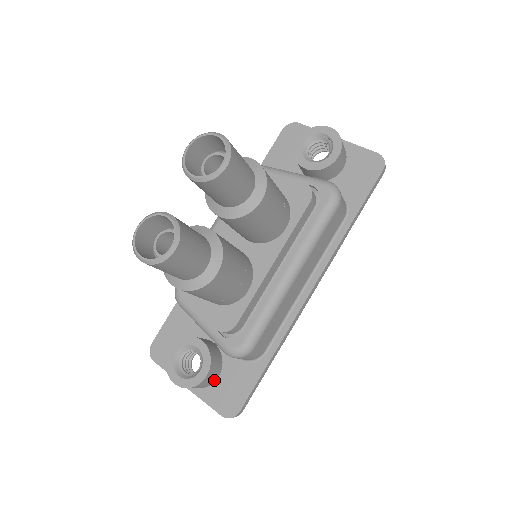
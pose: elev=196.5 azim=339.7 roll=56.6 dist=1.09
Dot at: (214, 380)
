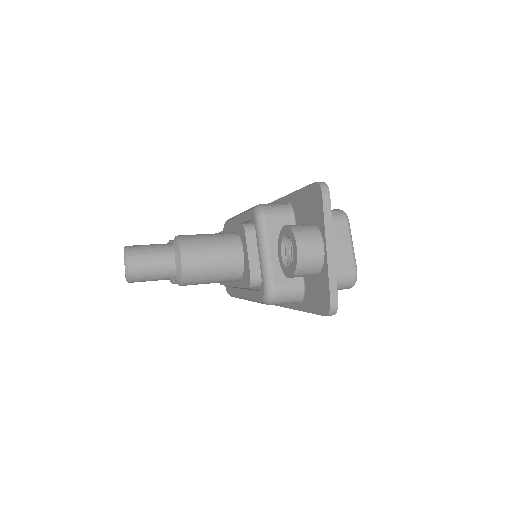
Dot at: occluded
